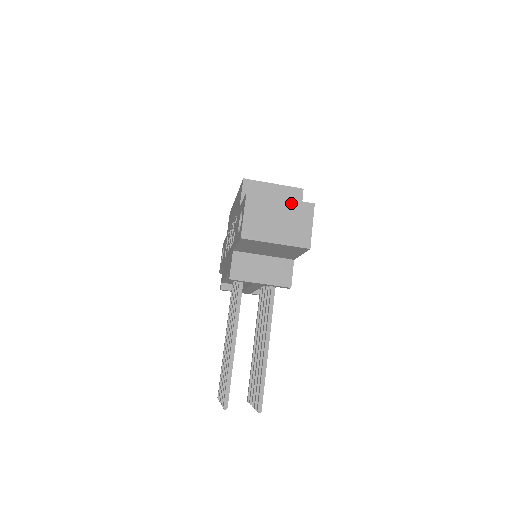
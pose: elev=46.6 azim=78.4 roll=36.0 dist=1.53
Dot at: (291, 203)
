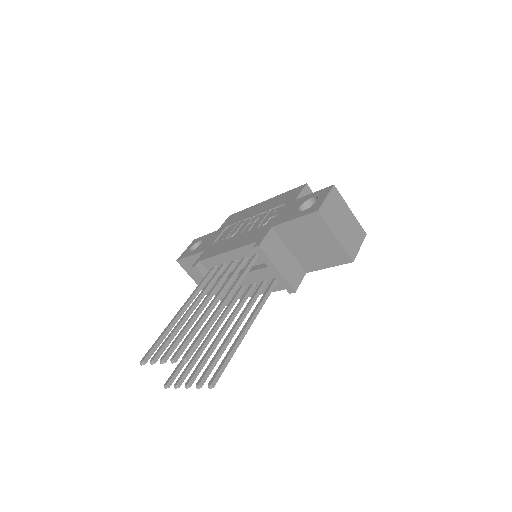
Dot at: (355, 219)
